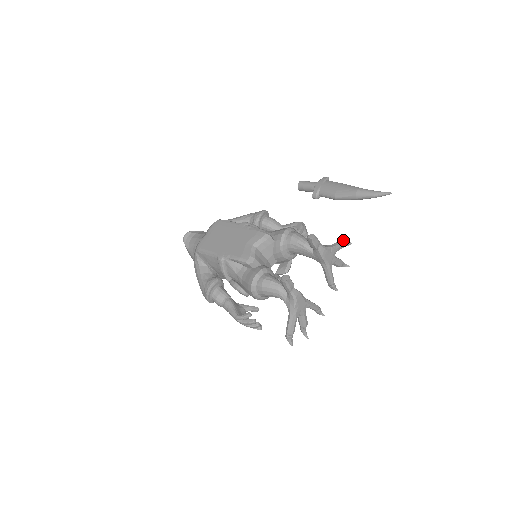
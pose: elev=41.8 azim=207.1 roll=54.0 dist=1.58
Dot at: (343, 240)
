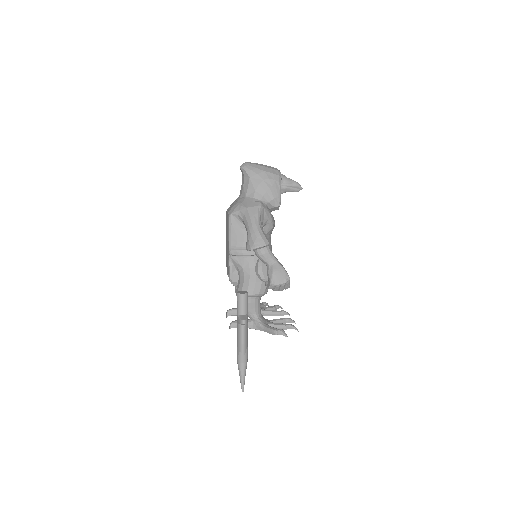
Dot at: (274, 334)
